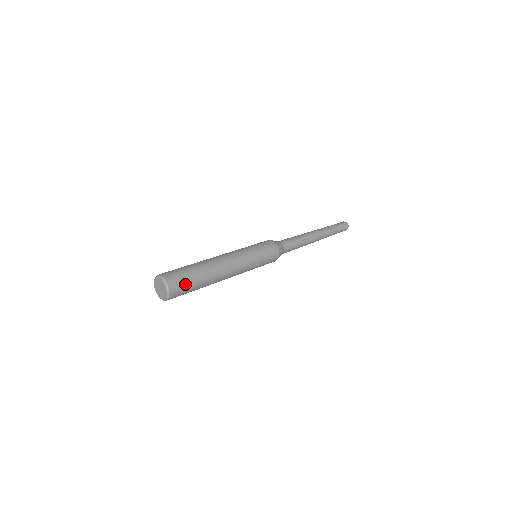
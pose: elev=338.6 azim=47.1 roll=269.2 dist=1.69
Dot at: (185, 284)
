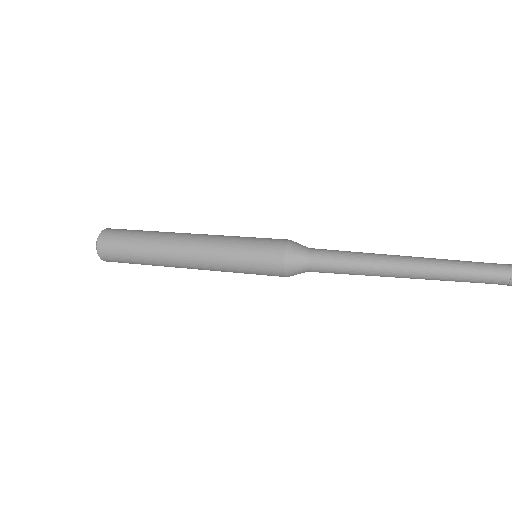
Dot at: (121, 259)
